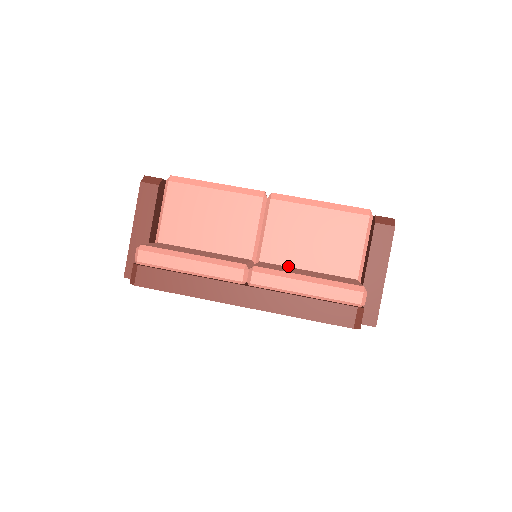
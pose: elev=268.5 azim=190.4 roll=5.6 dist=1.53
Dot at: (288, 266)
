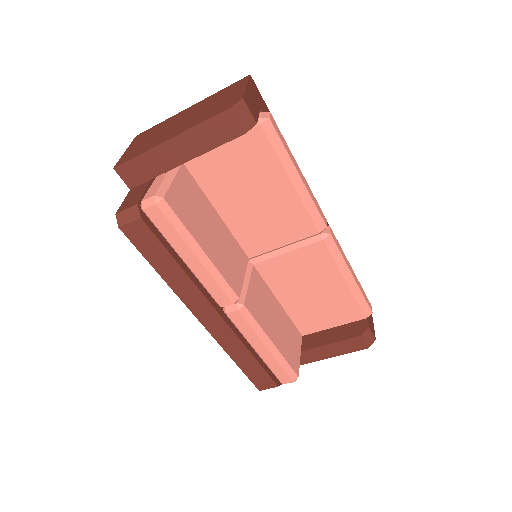
Dot at: (270, 288)
